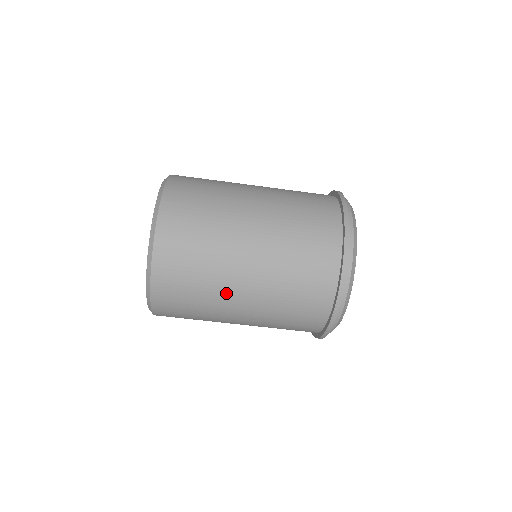
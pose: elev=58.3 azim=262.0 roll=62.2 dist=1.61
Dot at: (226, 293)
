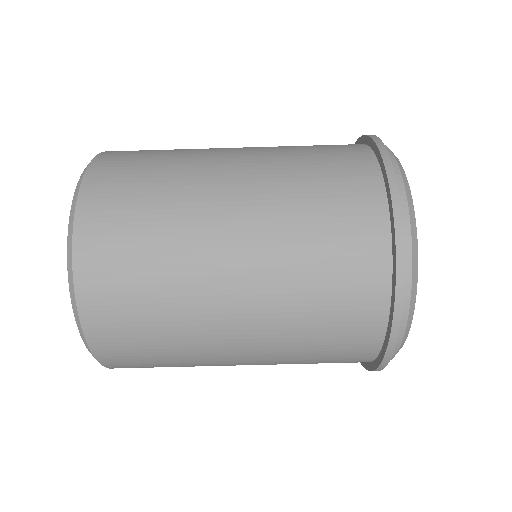
Dot at: (203, 275)
